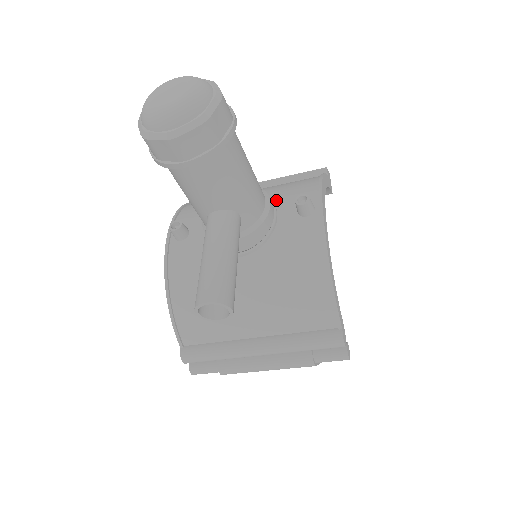
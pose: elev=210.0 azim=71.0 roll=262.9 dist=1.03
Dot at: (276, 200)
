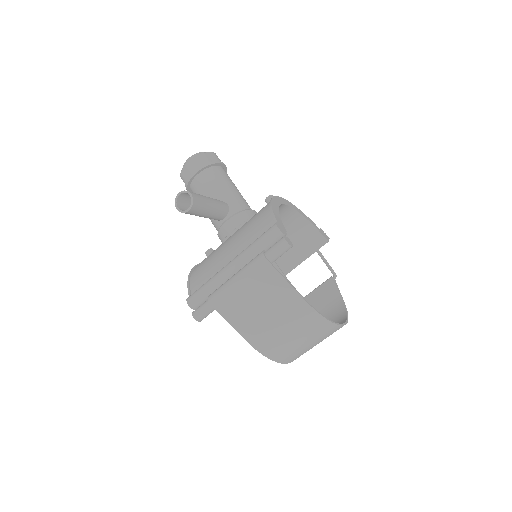
Dot at: occluded
